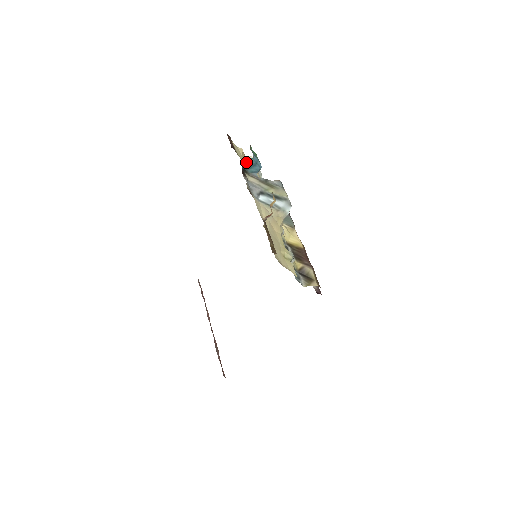
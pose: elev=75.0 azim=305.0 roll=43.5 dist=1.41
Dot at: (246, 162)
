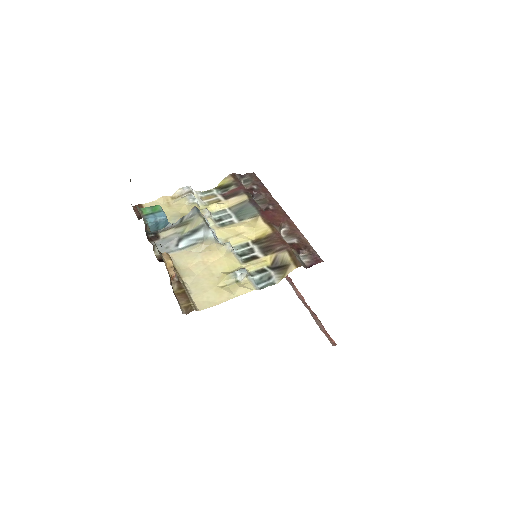
Dot at: occluded
